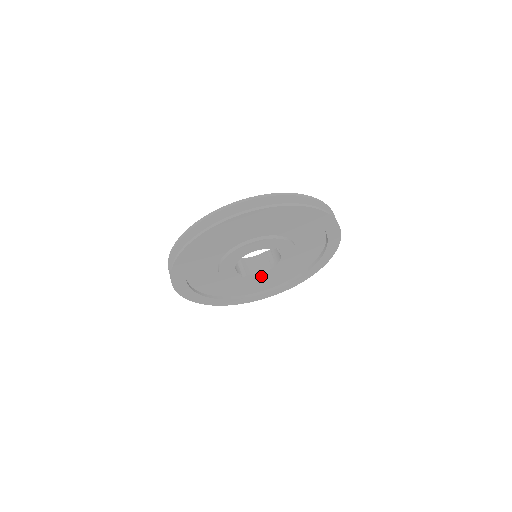
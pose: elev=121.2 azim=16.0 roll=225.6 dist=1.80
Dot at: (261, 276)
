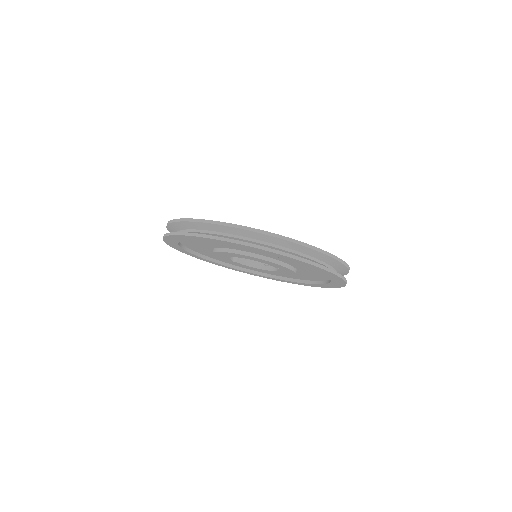
Dot at: (249, 267)
